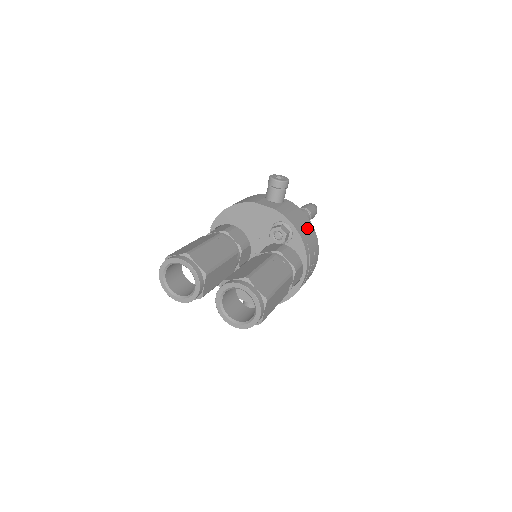
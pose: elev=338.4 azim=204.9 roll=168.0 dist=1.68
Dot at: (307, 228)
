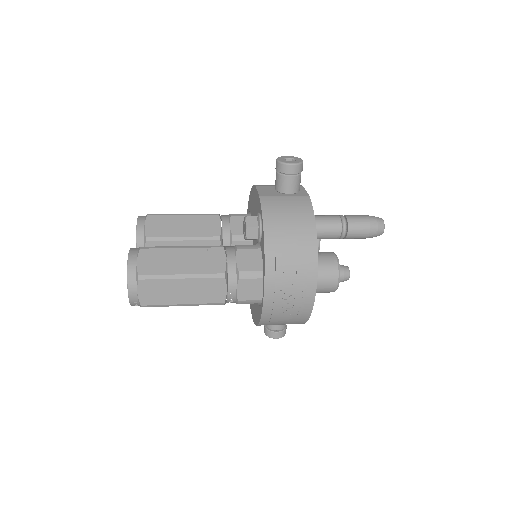
Dot at: (295, 233)
